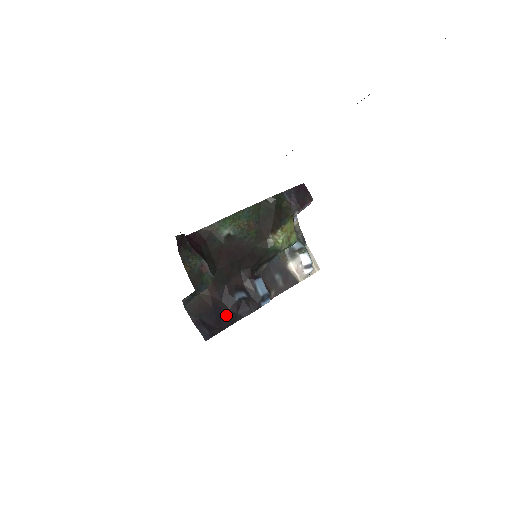
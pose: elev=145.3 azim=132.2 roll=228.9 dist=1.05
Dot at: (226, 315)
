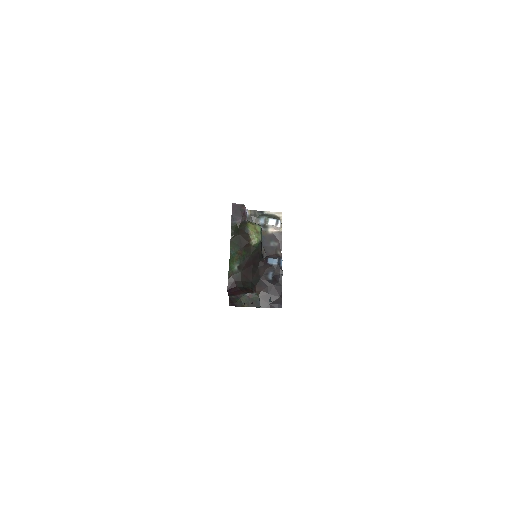
Dot at: (276, 289)
